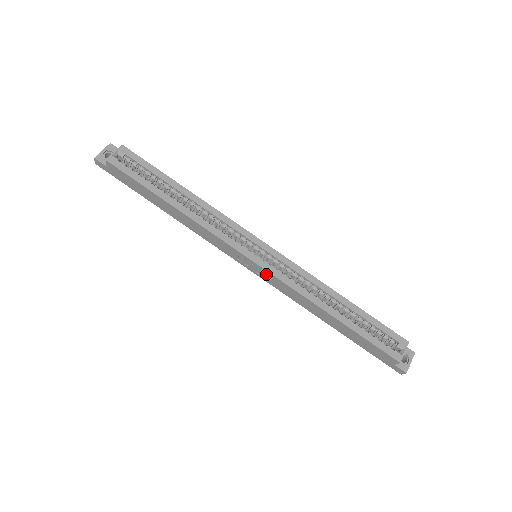
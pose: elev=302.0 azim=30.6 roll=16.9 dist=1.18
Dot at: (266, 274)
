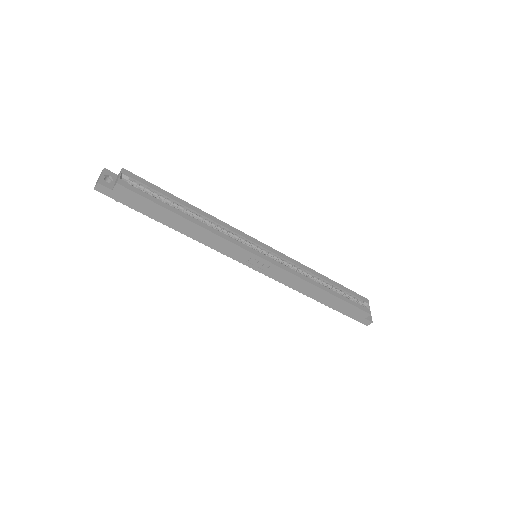
Dot at: (272, 268)
